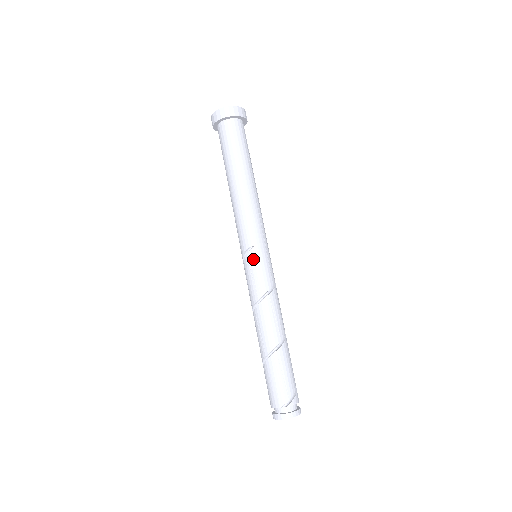
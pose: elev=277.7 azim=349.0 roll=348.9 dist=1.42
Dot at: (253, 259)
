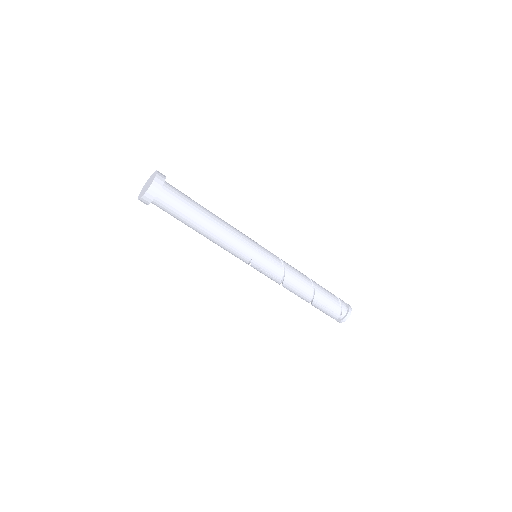
Dot at: (258, 266)
